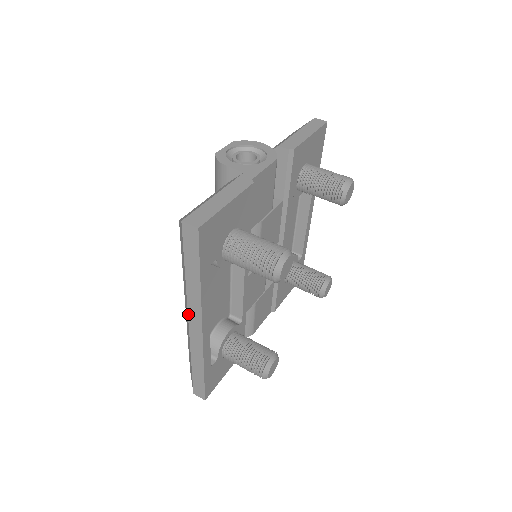
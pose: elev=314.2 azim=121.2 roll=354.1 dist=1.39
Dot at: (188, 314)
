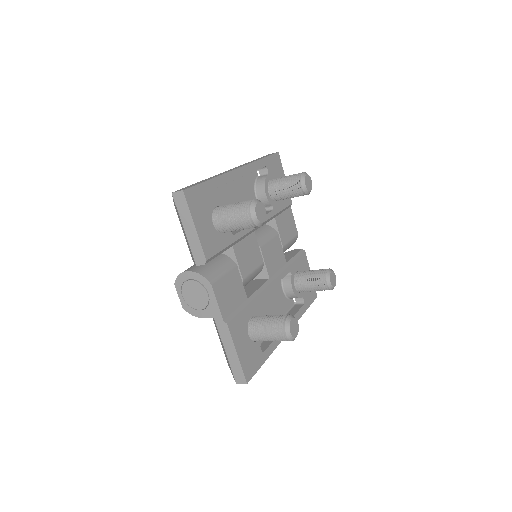
Dot at: occluded
